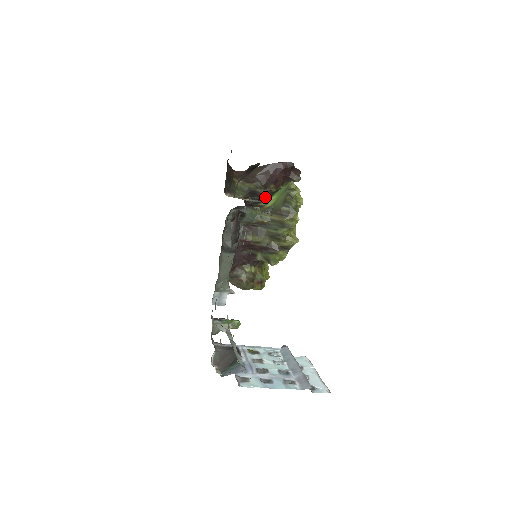
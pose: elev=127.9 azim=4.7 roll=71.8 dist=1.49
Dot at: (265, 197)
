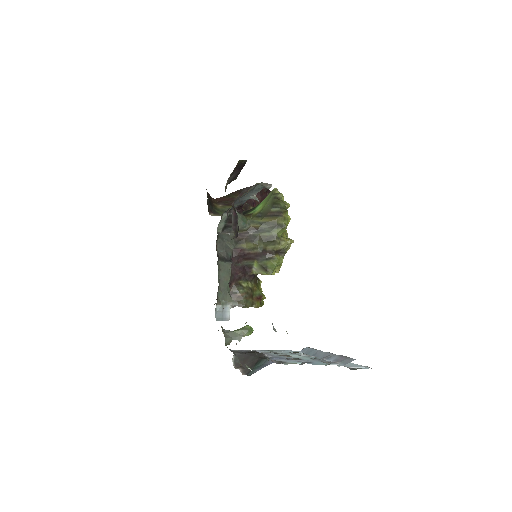
Dot at: (250, 209)
